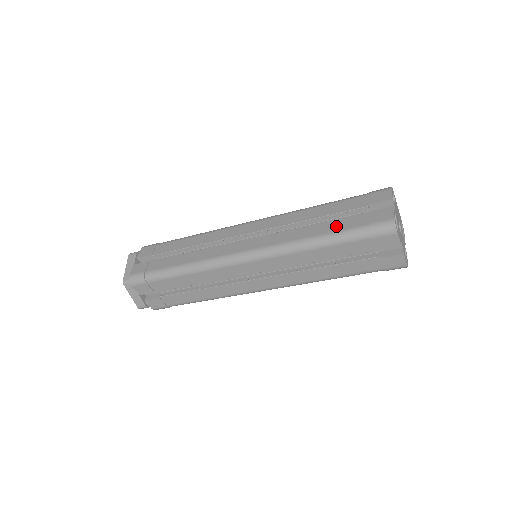
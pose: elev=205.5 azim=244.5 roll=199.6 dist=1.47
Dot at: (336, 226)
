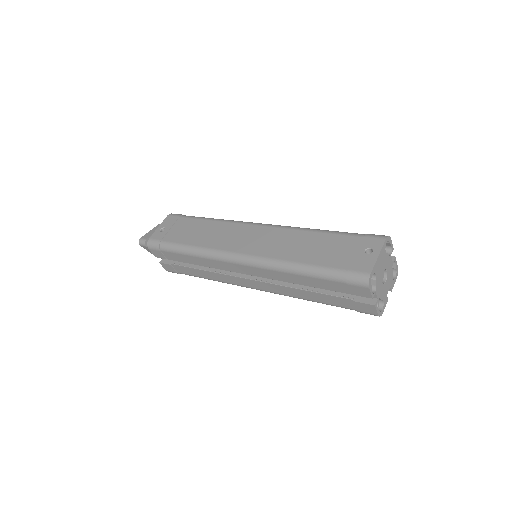
Dot at: (326, 300)
